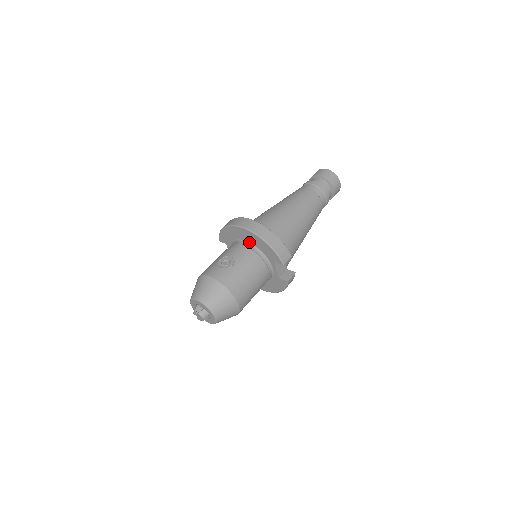
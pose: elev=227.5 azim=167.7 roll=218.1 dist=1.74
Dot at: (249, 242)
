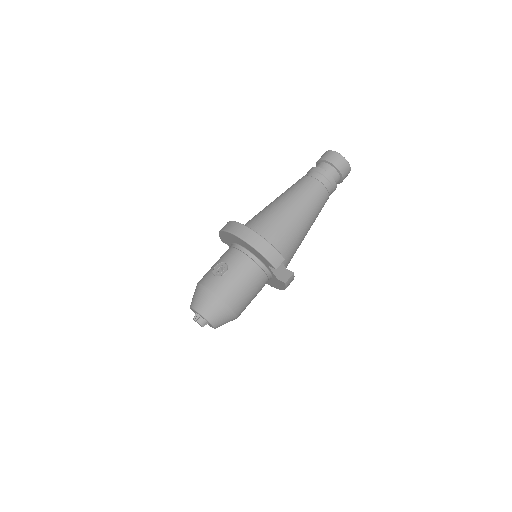
Dot at: (243, 246)
